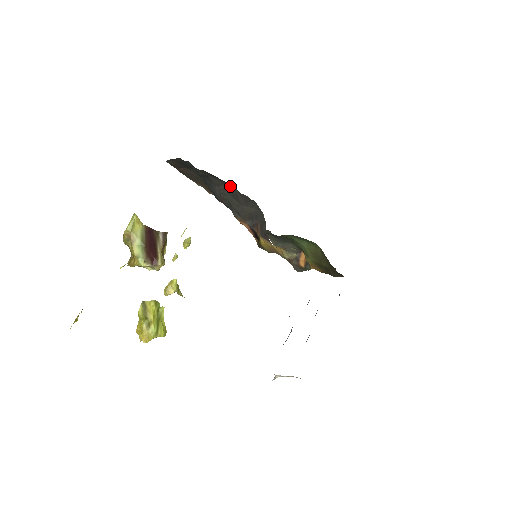
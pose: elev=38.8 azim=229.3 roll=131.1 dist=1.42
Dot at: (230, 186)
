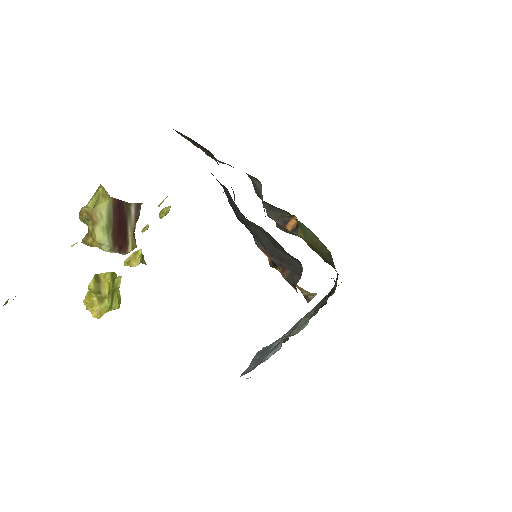
Dot at: occluded
